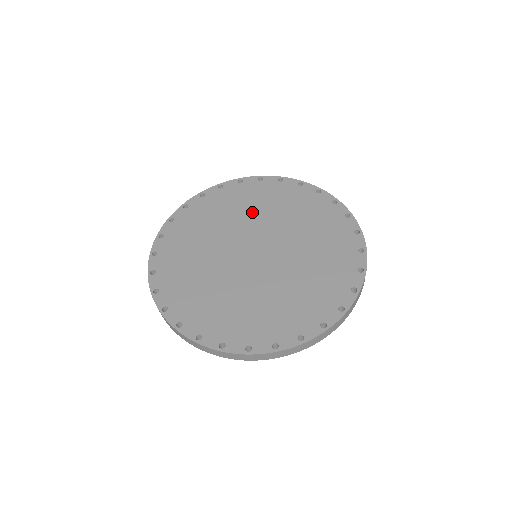
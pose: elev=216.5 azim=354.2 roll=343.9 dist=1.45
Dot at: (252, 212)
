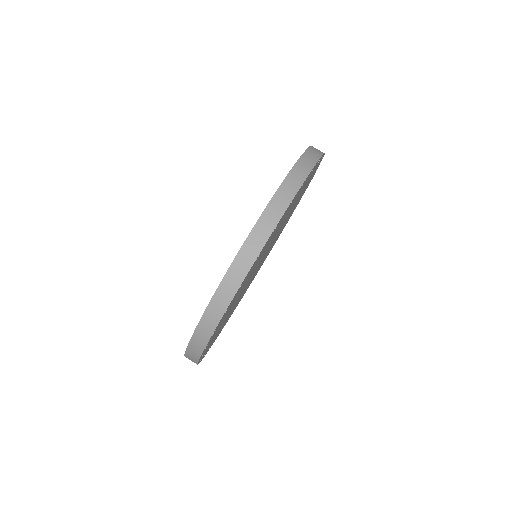
Dot at: occluded
